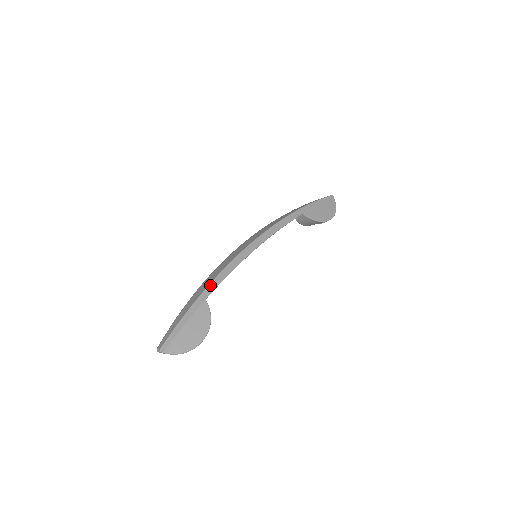
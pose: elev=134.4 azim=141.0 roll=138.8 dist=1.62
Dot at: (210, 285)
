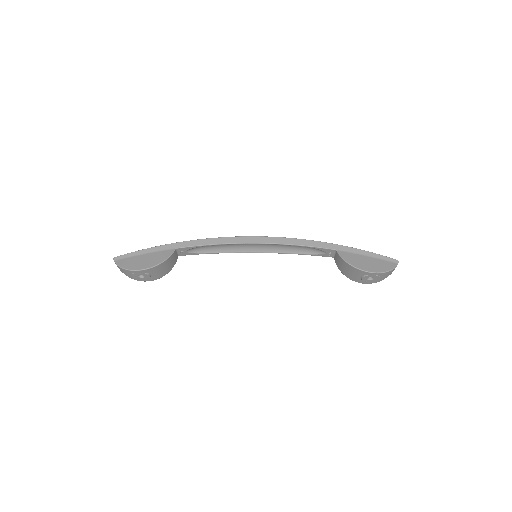
Dot at: (188, 241)
